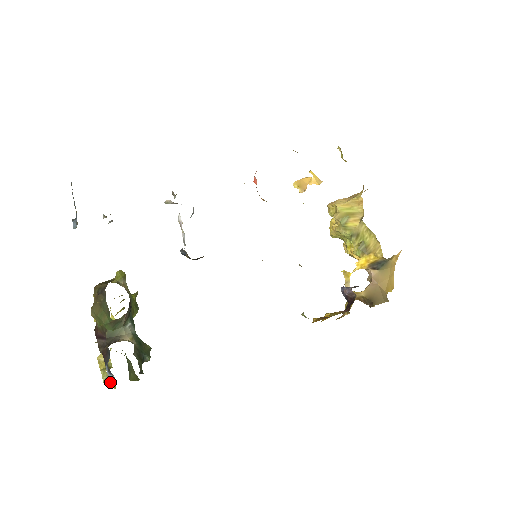
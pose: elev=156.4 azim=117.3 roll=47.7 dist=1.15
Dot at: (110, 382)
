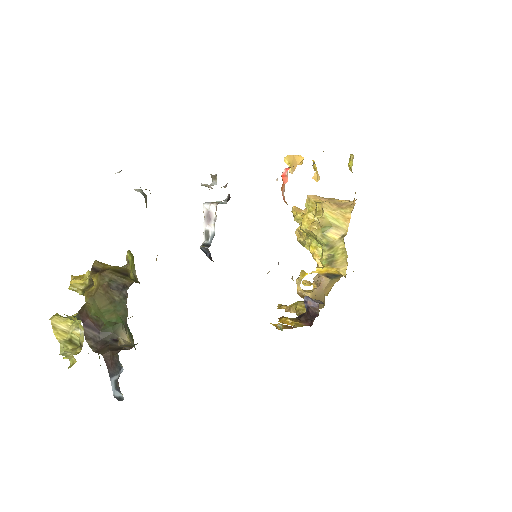
Dot at: (72, 359)
